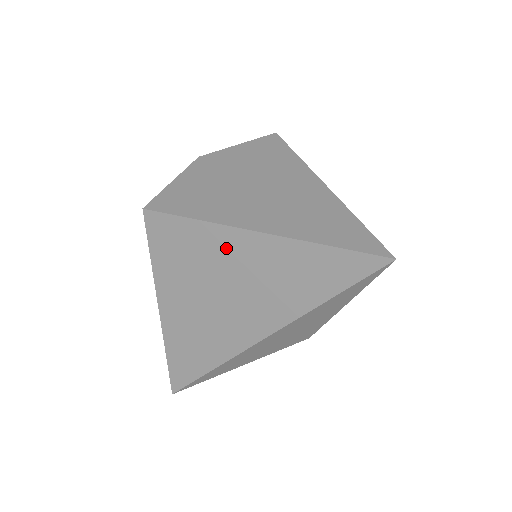
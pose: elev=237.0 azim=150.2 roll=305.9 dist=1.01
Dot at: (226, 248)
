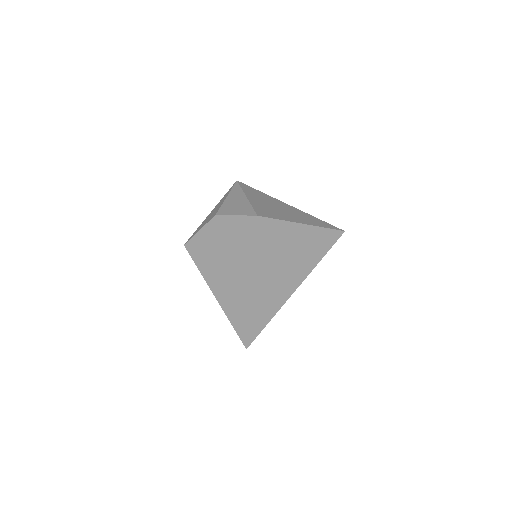
Dot at: occluded
